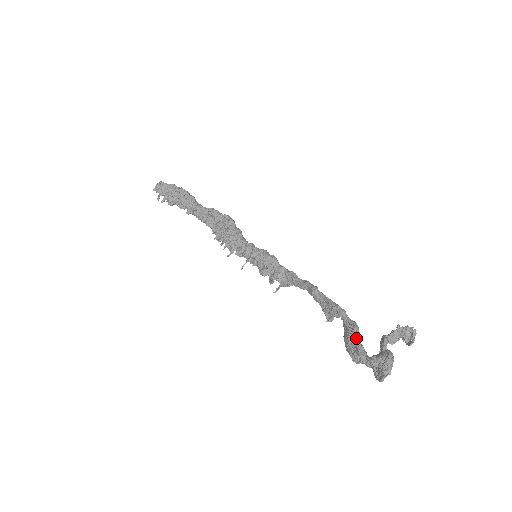
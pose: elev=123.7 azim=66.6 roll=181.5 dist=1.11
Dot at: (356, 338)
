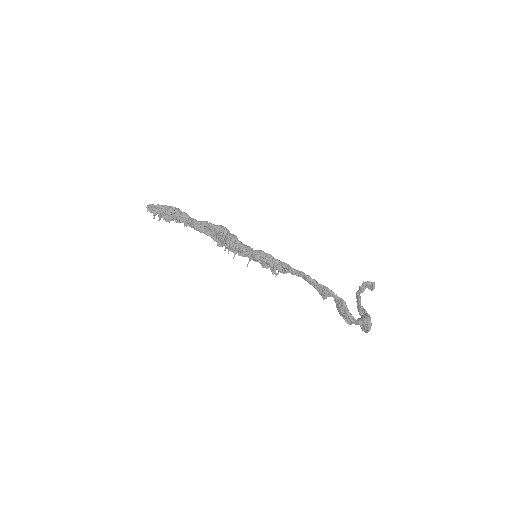
Dot at: (346, 310)
